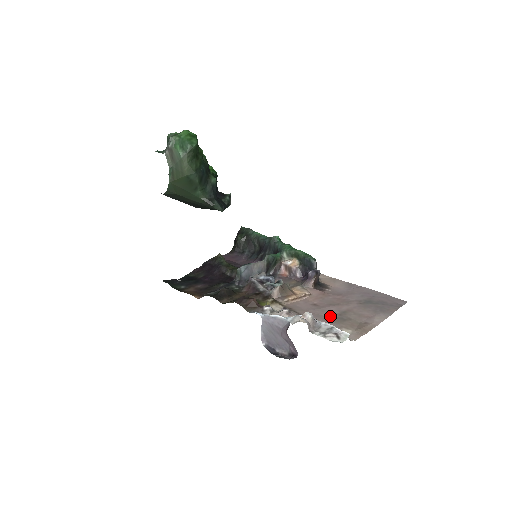
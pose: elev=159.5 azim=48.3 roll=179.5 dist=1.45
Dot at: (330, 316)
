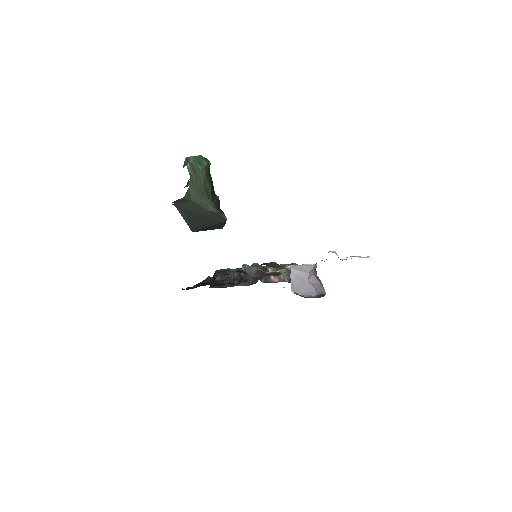
Dot at: occluded
